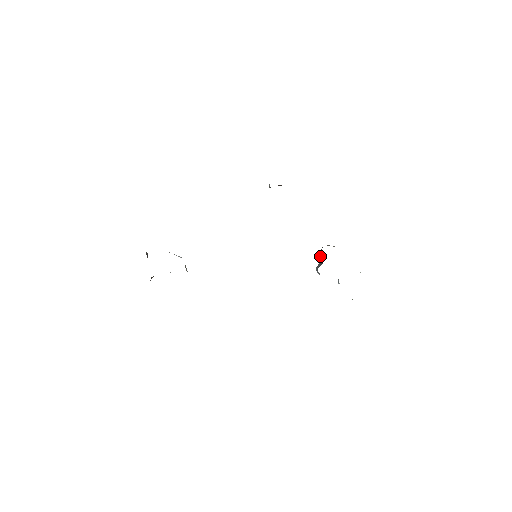
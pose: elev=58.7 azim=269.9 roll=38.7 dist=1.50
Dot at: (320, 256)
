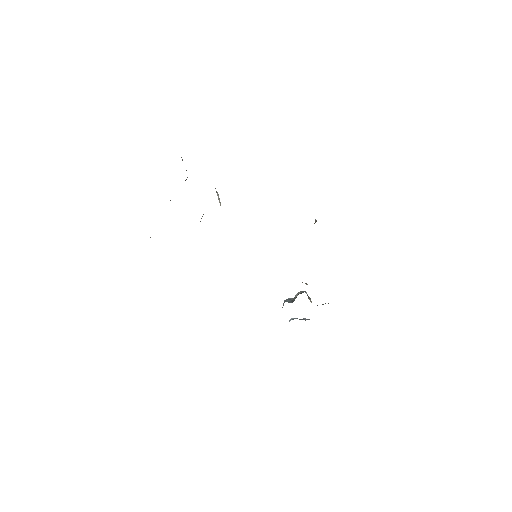
Dot at: (297, 294)
